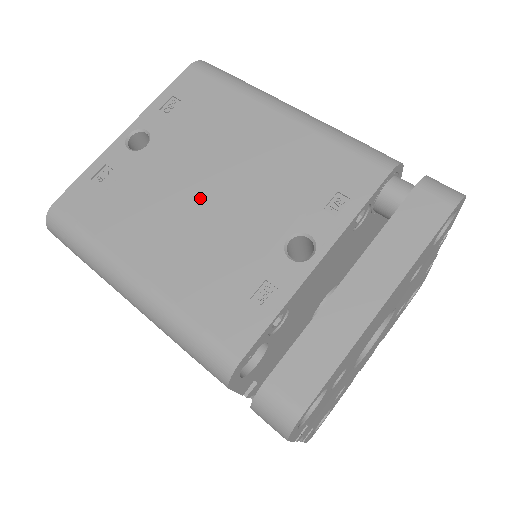
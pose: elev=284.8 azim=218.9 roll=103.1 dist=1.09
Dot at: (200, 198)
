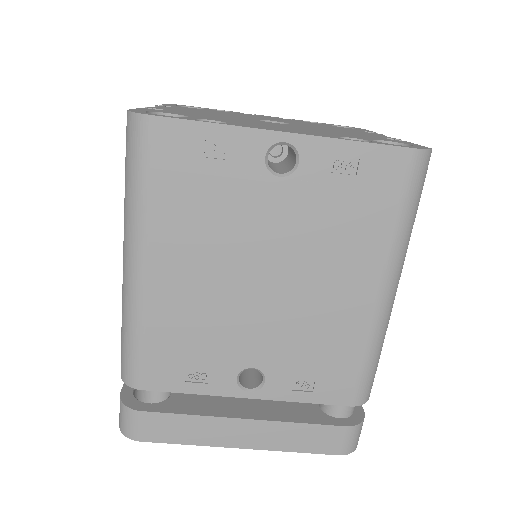
Dot at: (250, 277)
